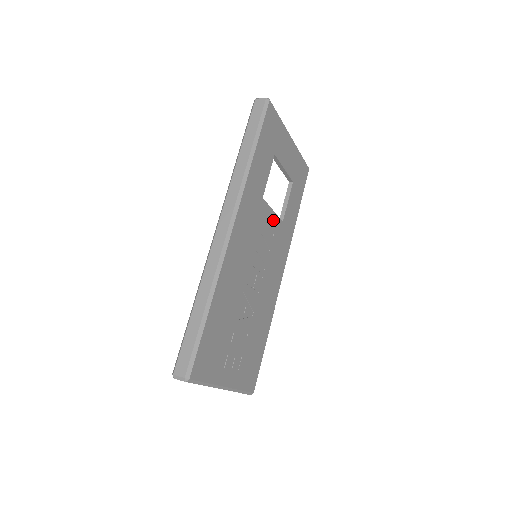
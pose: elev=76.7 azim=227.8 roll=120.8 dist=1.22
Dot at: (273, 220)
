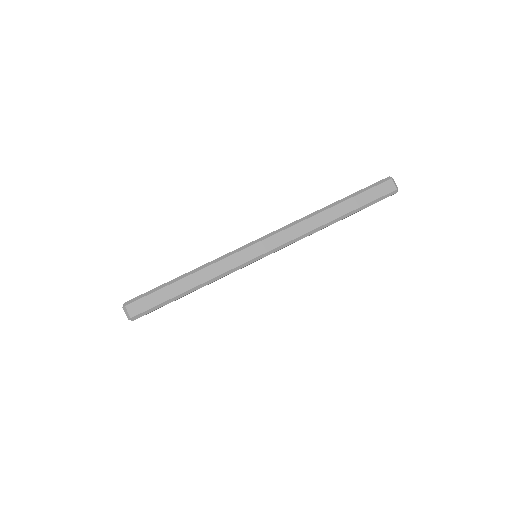
Dot at: occluded
